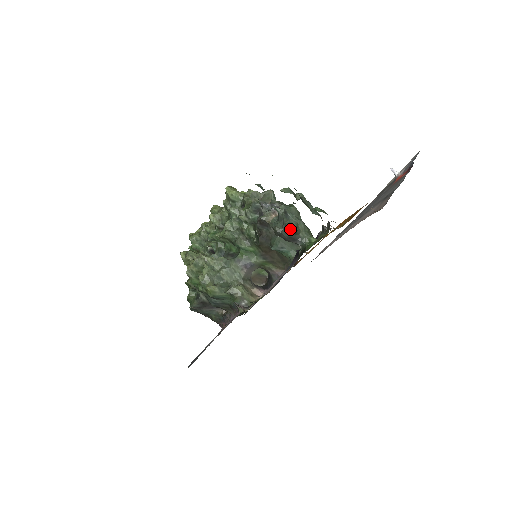
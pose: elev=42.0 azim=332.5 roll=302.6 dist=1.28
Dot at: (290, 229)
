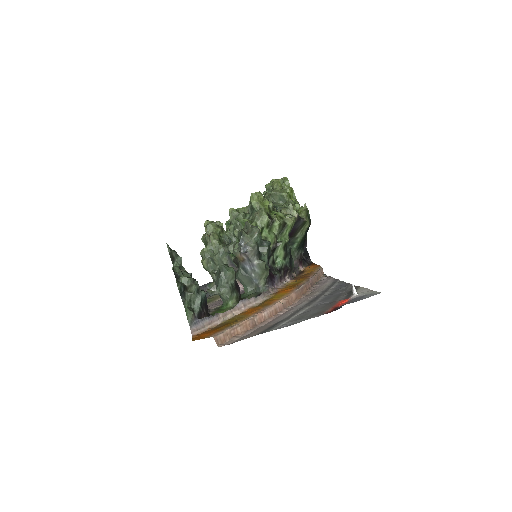
Dot at: occluded
